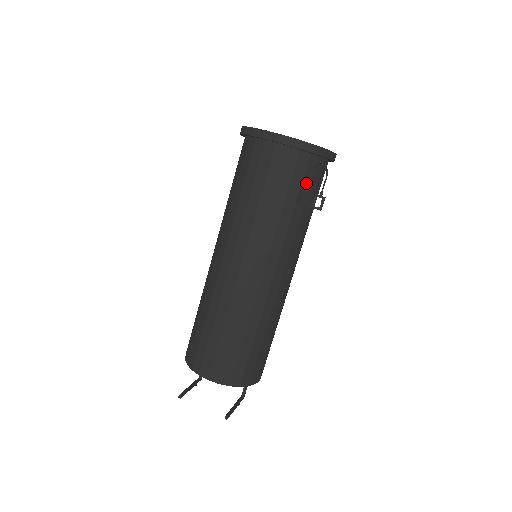
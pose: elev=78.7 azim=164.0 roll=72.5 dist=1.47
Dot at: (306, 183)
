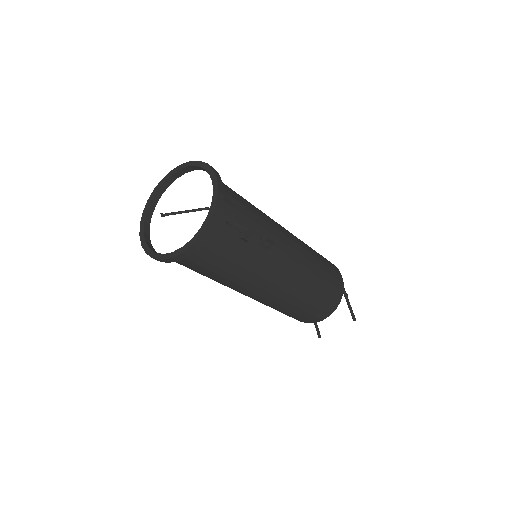
Dot at: (234, 228)
